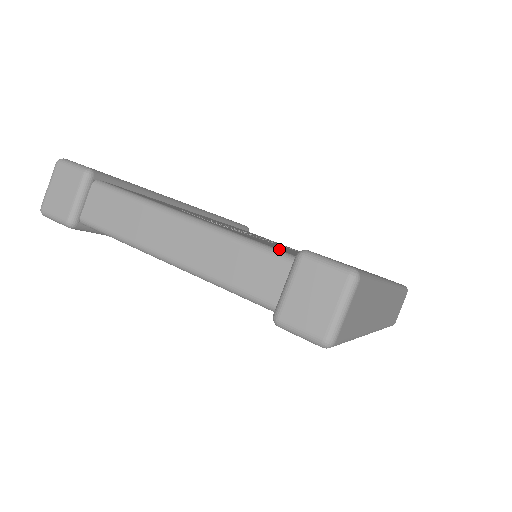
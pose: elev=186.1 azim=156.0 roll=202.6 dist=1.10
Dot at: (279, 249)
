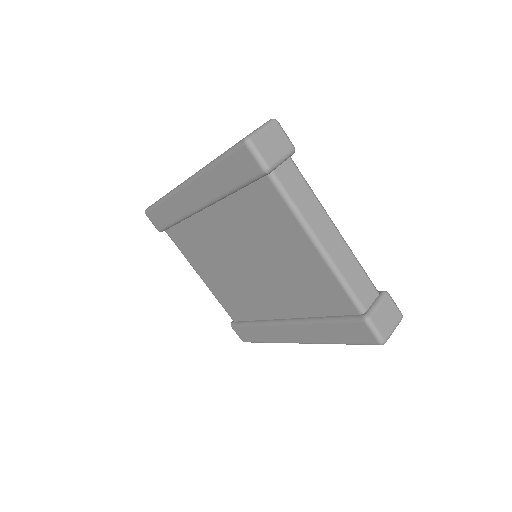
Dot at: occluded
